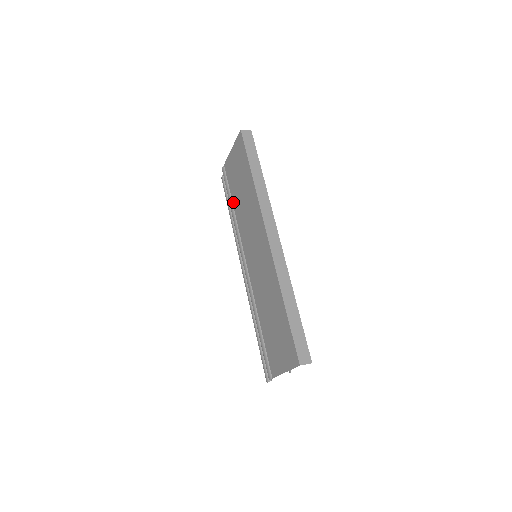
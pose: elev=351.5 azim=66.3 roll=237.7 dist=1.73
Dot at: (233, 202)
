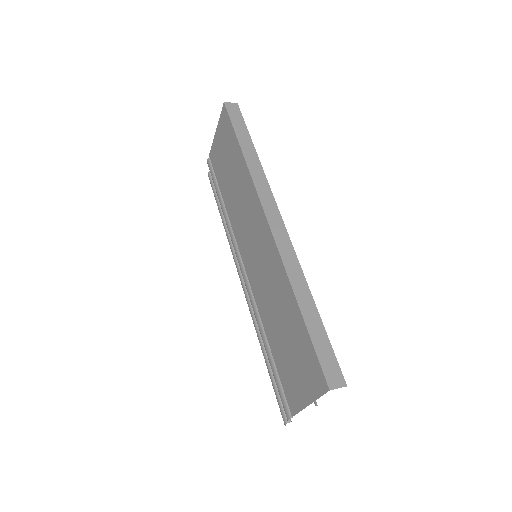
Dot at: (222, 196)
